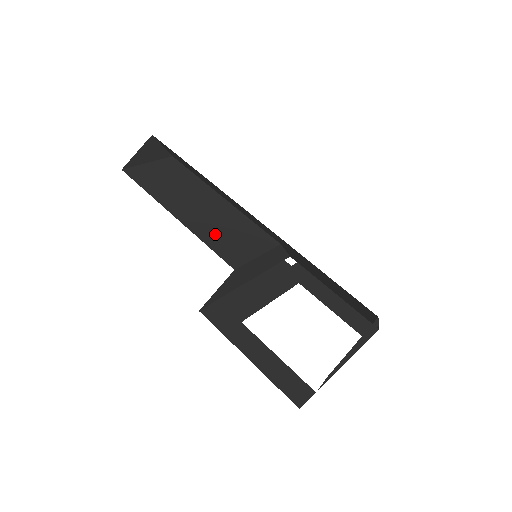
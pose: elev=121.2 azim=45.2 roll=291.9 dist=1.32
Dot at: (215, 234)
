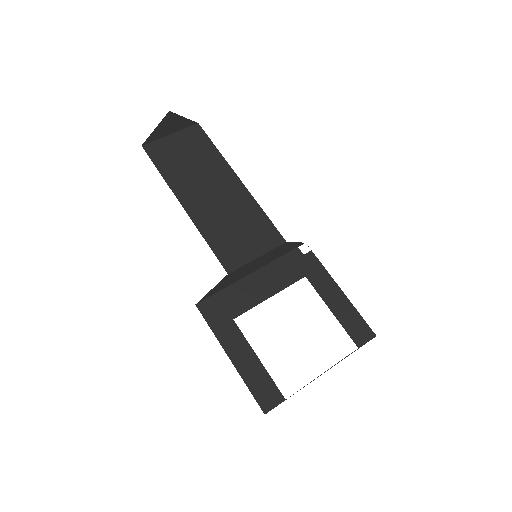
Dot at: (219, 229)
